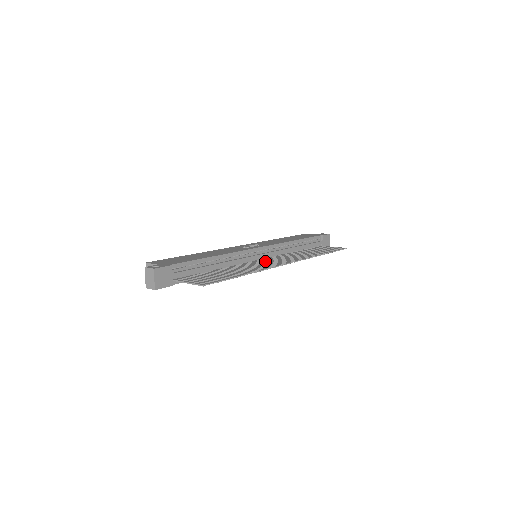
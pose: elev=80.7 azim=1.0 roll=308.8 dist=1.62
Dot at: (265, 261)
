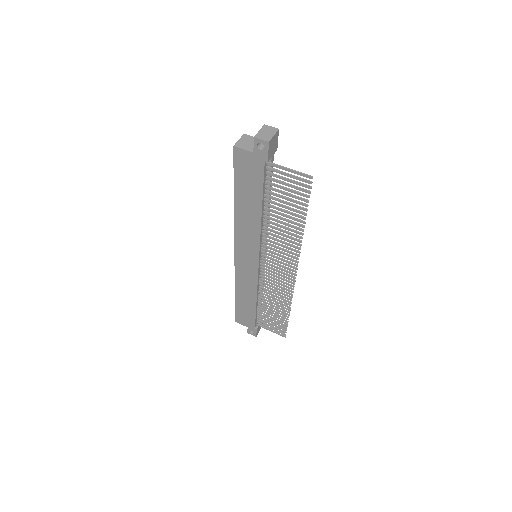
Dot at: occluded
